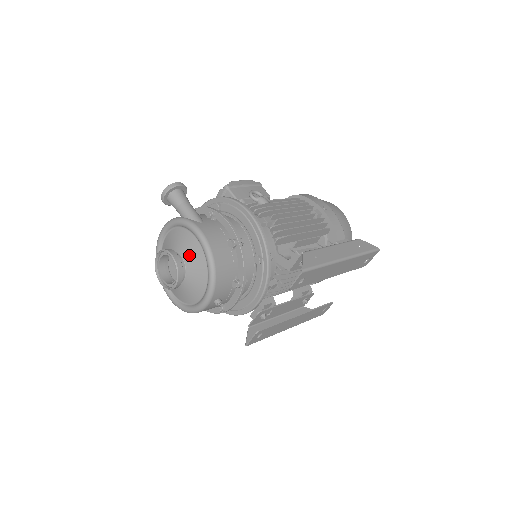
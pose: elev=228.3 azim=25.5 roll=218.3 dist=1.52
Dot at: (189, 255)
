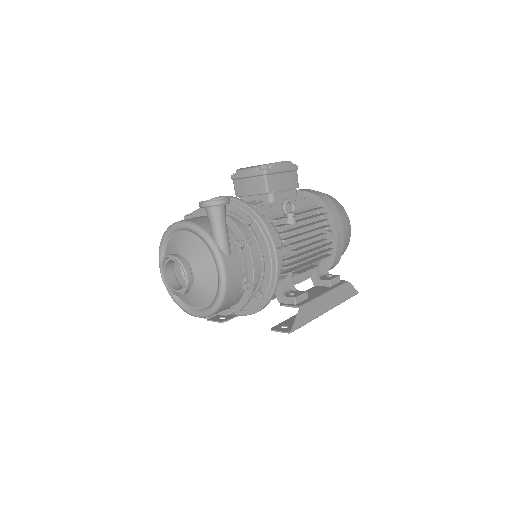
Dot at: (202, 278)
